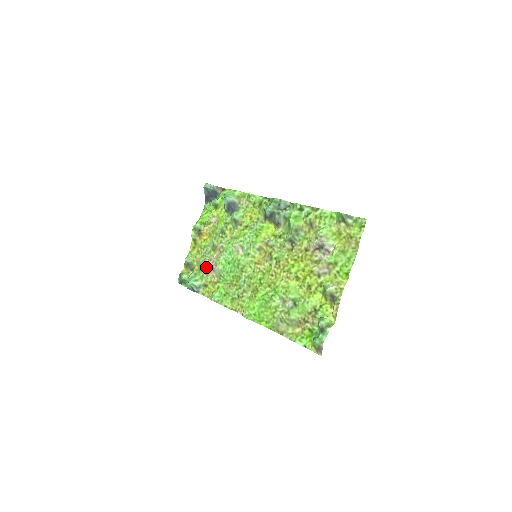
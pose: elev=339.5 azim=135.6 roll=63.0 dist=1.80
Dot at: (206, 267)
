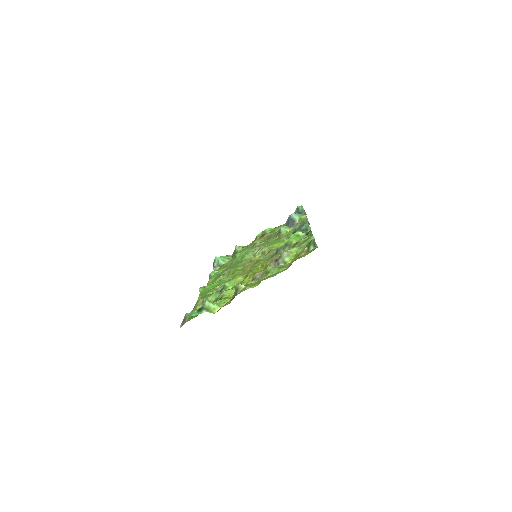
Dot at: occluded
